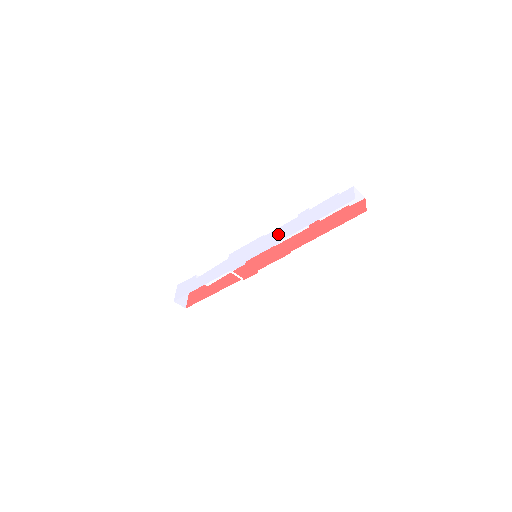
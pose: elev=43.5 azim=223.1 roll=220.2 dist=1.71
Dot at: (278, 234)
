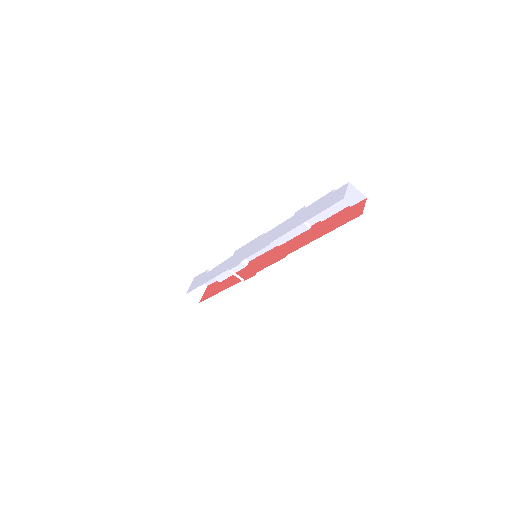
Dot at: (273, 234)
